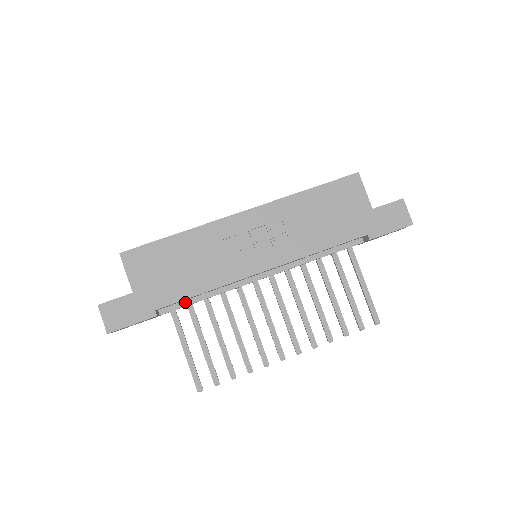
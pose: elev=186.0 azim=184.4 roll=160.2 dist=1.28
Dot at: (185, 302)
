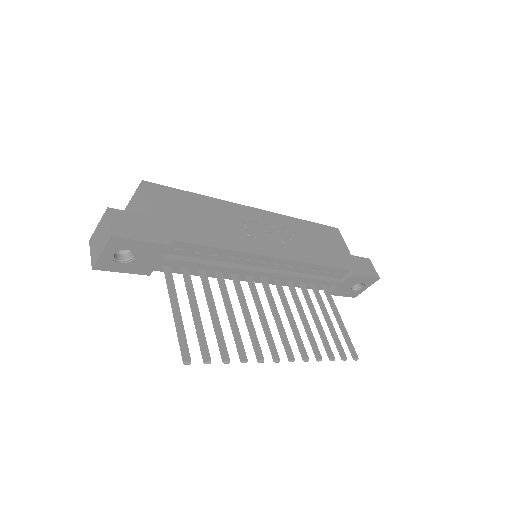
Dot at: (191, 259)
